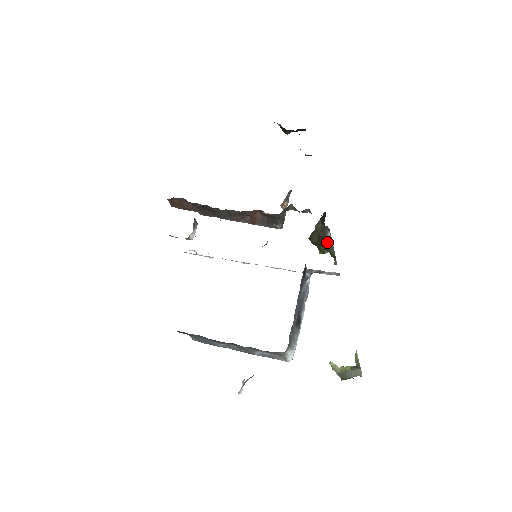
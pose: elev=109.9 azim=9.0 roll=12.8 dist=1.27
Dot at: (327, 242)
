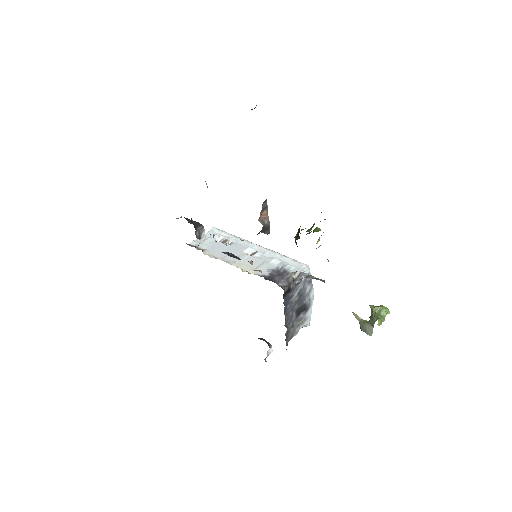
Dot at: occluded
